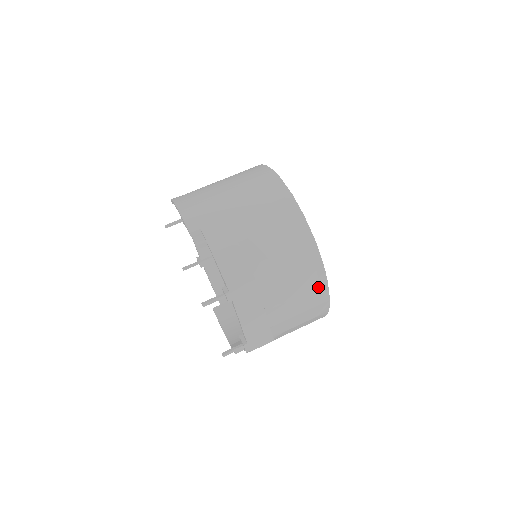
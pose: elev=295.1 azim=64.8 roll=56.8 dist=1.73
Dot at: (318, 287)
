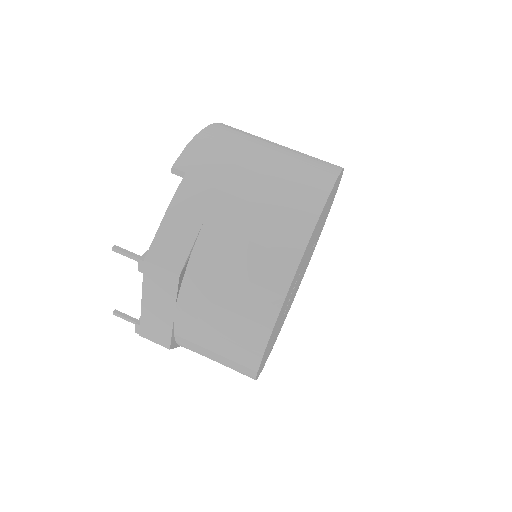
Dot at: (249, 348)
